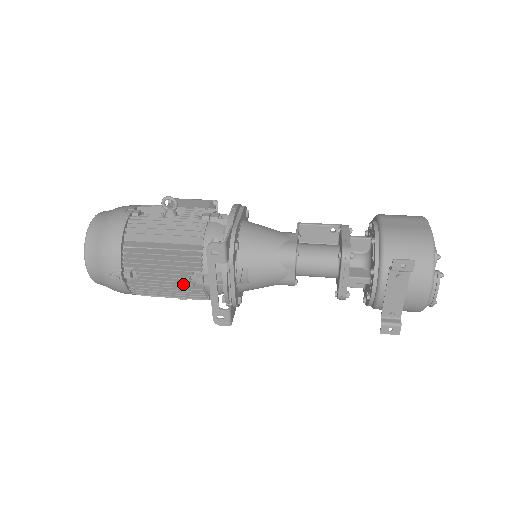
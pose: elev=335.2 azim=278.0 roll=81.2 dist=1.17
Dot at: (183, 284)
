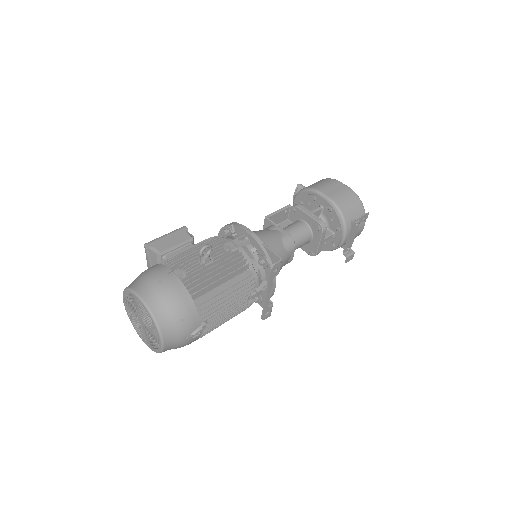
Dot at: (243, 306)
